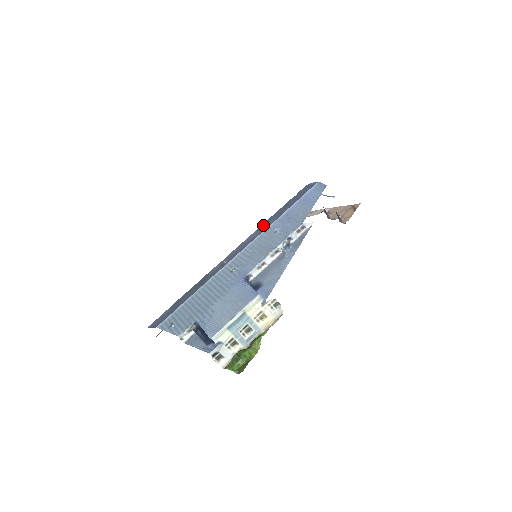
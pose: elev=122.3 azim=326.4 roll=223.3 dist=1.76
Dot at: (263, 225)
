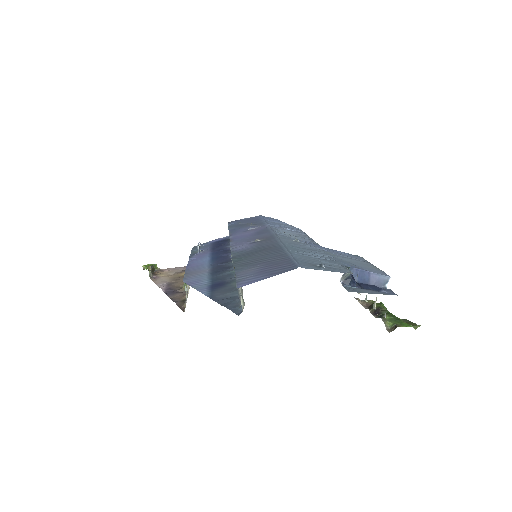
Dot at: (238, 231)
